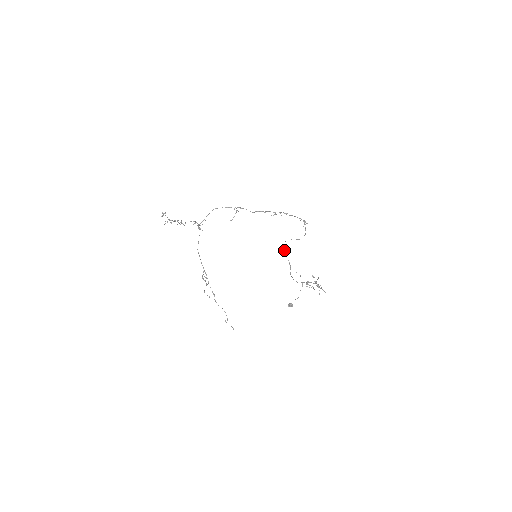
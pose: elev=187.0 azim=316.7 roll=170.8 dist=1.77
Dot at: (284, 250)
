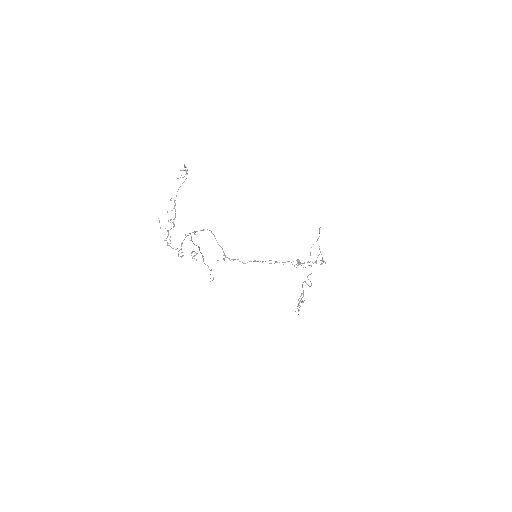
Dot at: occluded
